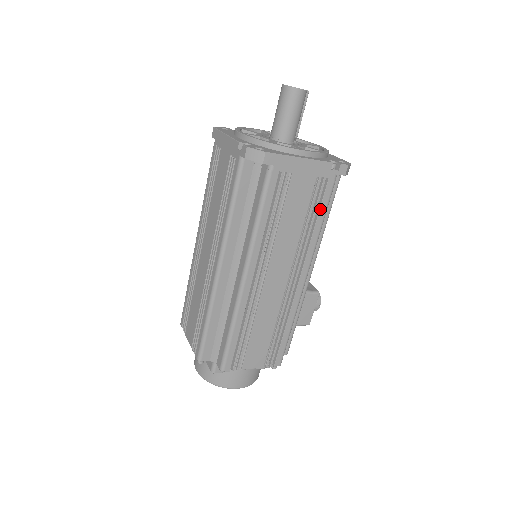
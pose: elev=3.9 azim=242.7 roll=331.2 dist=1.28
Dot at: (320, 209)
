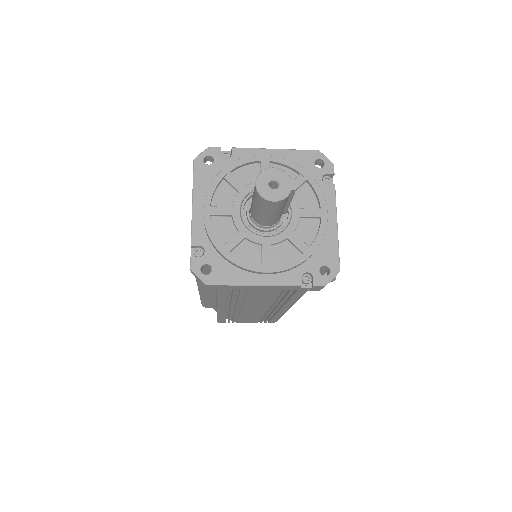
Dot at: (293, 296)
